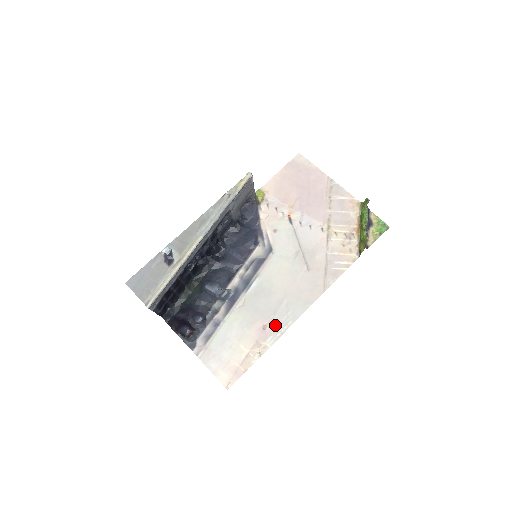
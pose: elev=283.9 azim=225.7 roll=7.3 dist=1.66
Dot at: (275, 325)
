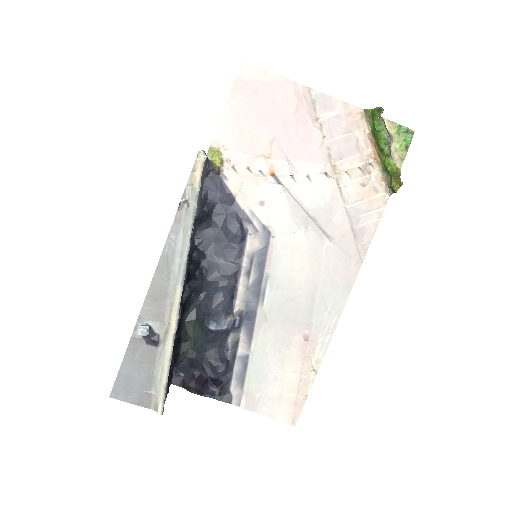
Dot at: (318, 329)
